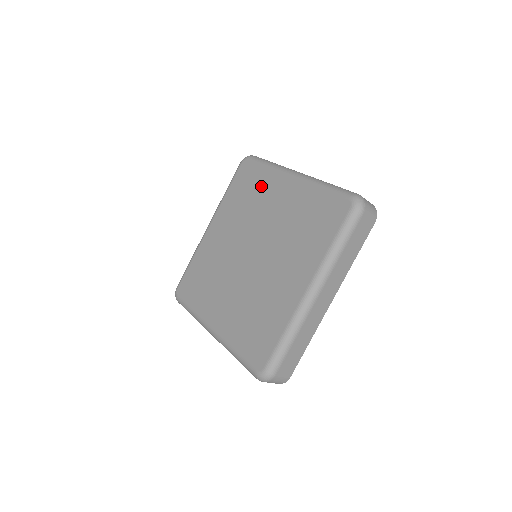
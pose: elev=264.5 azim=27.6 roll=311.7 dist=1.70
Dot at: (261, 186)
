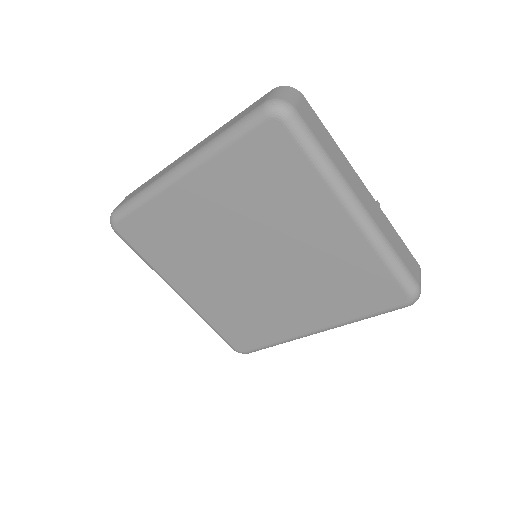
Dot at: (296, 192)
